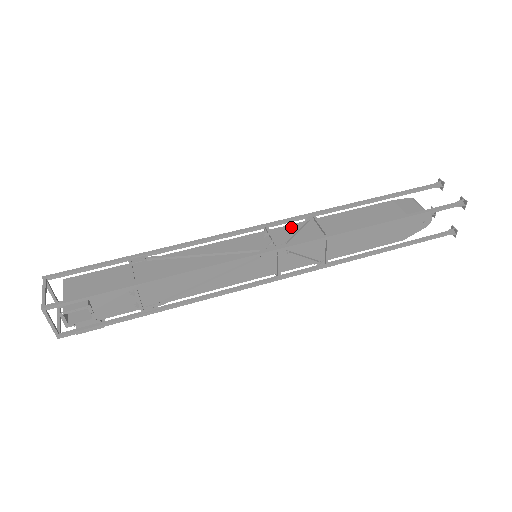
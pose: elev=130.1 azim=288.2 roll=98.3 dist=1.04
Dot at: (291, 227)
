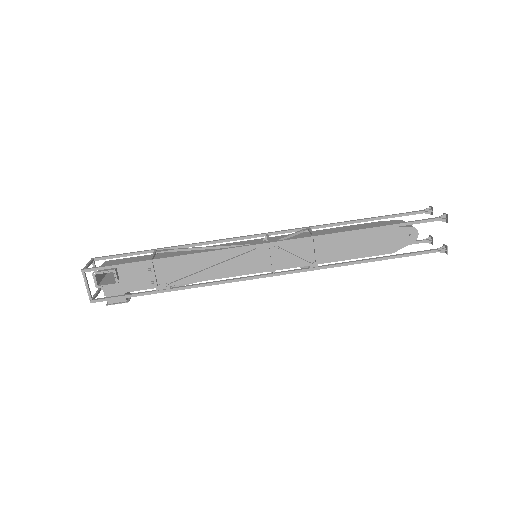
Dot at: occluded
